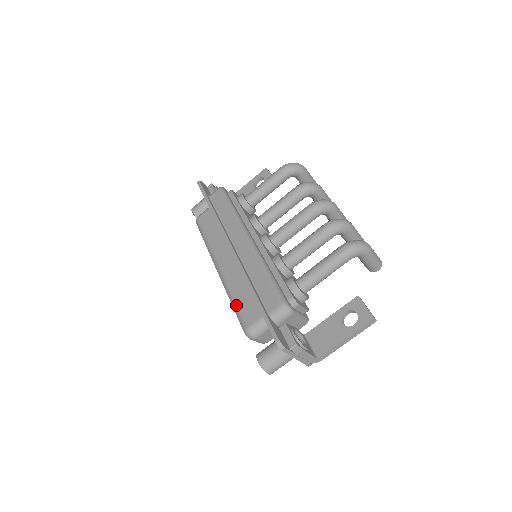
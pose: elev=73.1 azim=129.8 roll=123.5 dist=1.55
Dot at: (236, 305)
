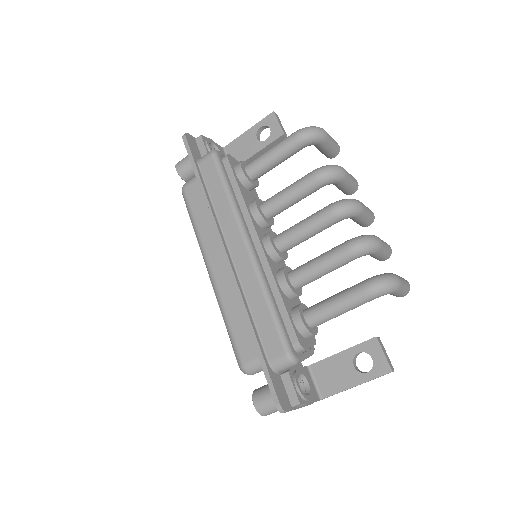
Dot at: (230, 331)
